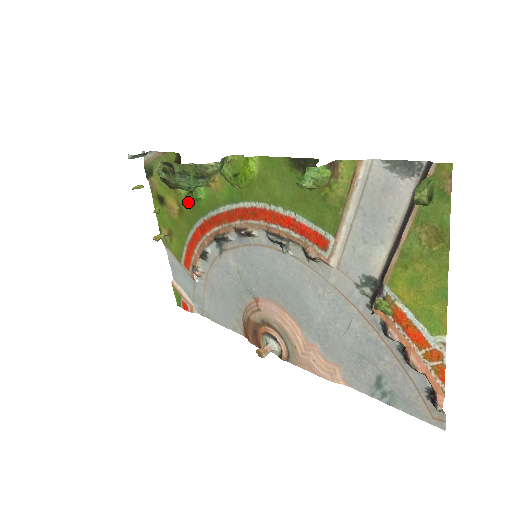
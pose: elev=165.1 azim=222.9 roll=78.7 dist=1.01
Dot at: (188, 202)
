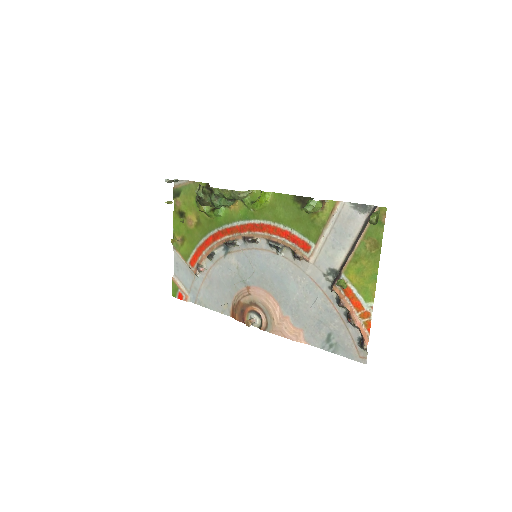
Dot at: (207, 217)
